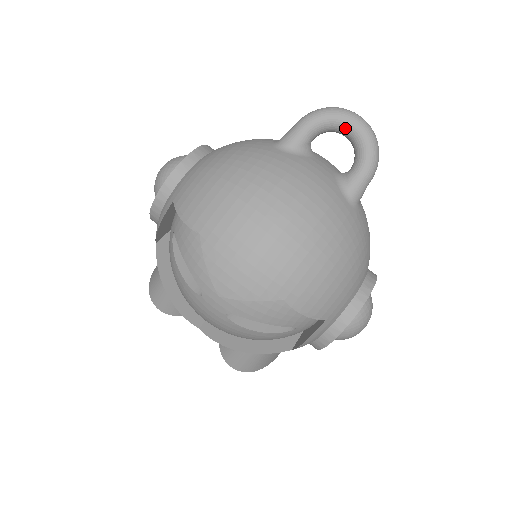
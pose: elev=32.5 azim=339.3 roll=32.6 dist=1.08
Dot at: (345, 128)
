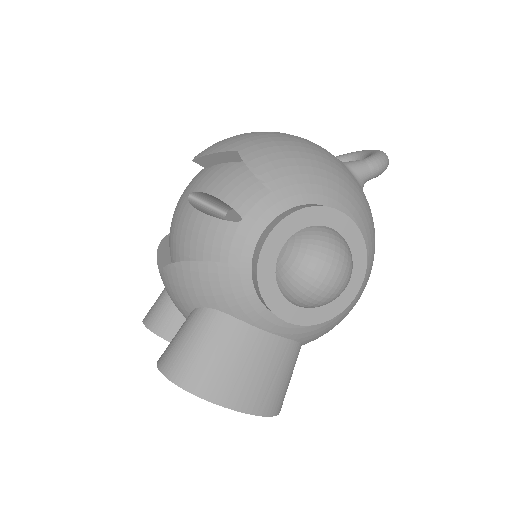
Dot at: (363, 154)
